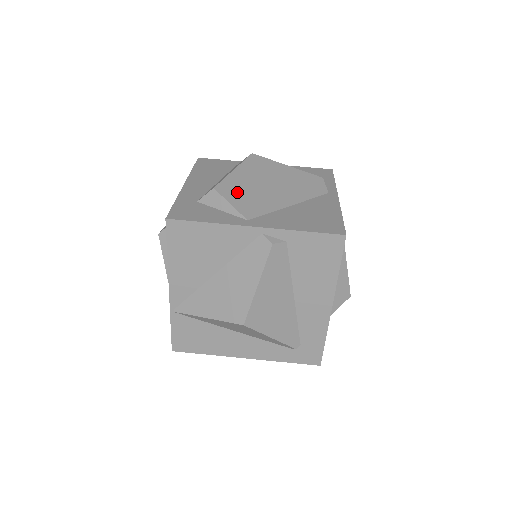
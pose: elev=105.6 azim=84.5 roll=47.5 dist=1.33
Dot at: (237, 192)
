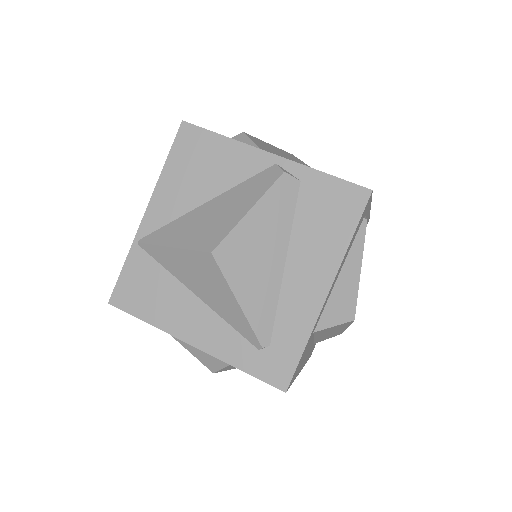
Dot at: (265, 146)
